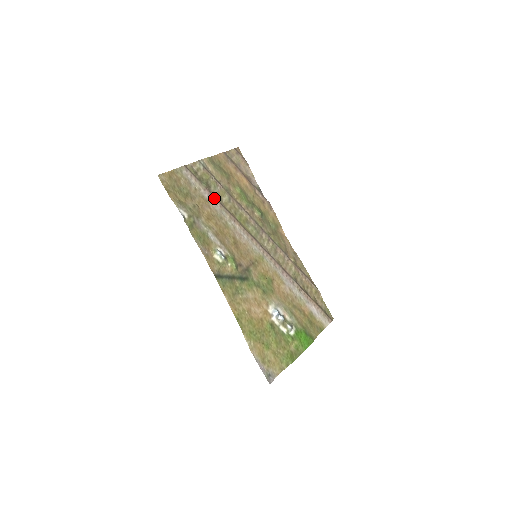
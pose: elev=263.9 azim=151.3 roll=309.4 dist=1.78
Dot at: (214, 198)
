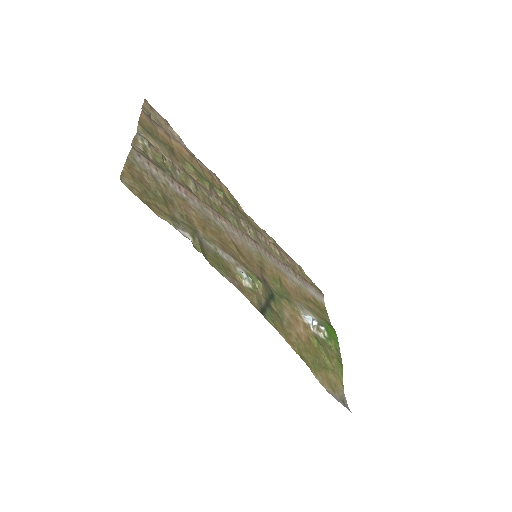
Dot at: (187, 191)
